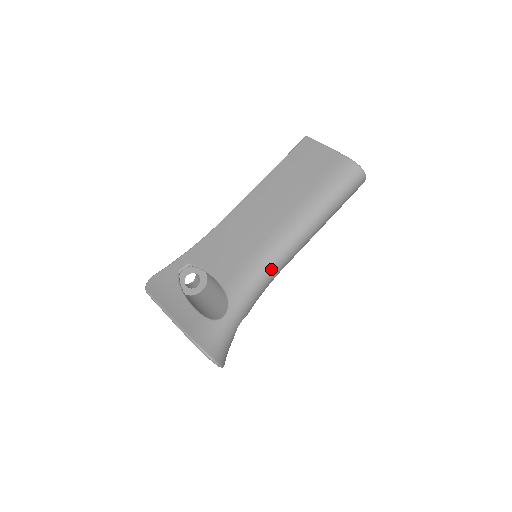
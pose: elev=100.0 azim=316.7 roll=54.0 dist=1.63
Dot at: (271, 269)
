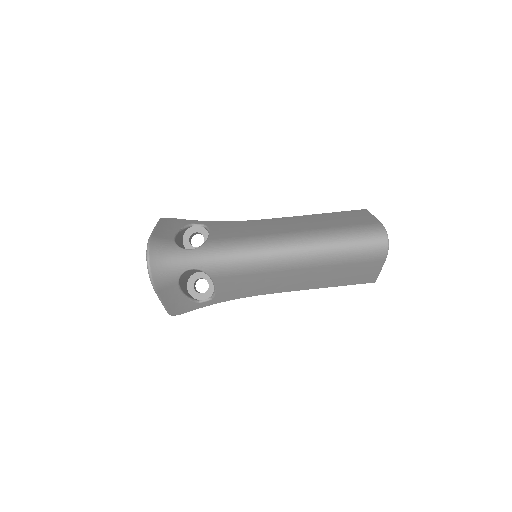
Dot at: (253, 253)
